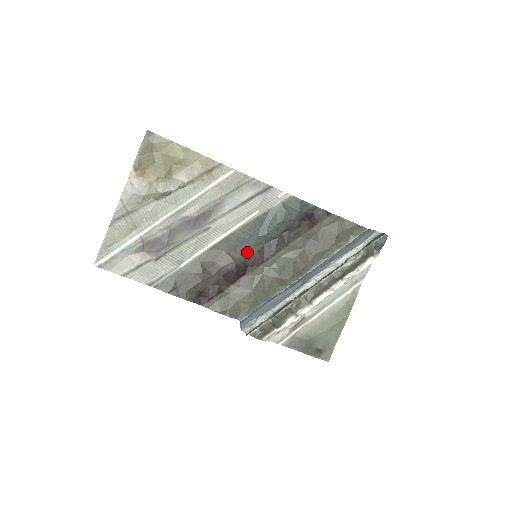
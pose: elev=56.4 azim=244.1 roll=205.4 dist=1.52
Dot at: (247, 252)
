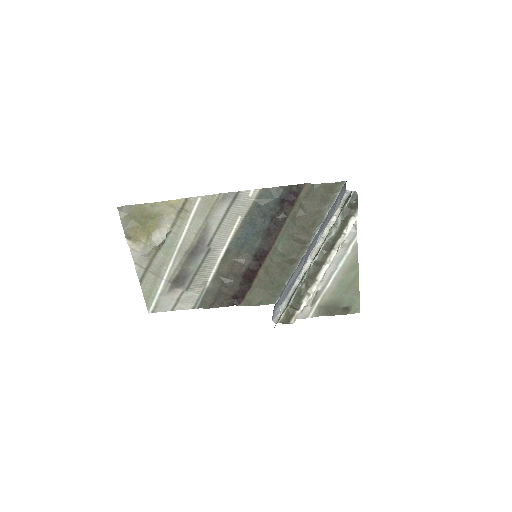
Dot at: (251, 251)
